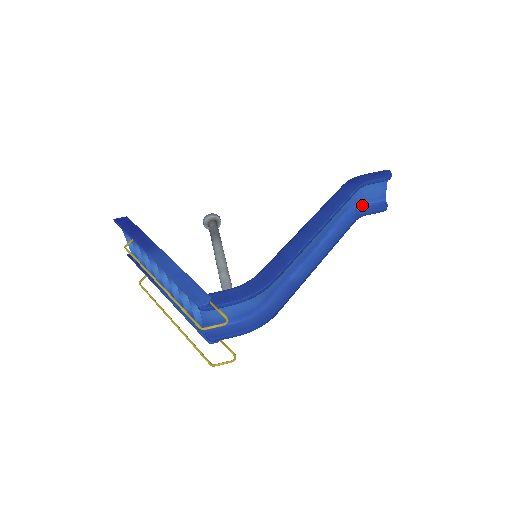
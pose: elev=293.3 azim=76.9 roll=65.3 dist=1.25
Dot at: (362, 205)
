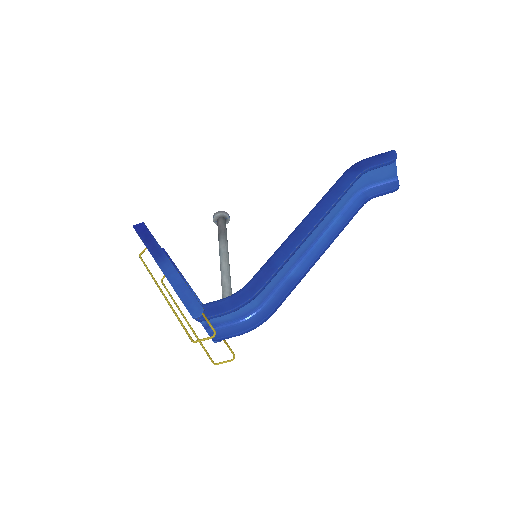
Dot at: (372, 186)
